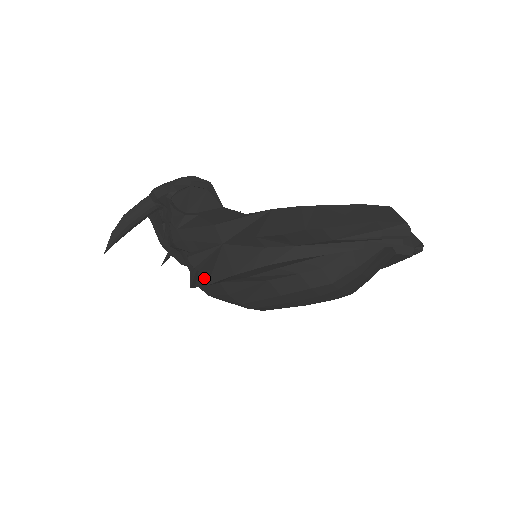
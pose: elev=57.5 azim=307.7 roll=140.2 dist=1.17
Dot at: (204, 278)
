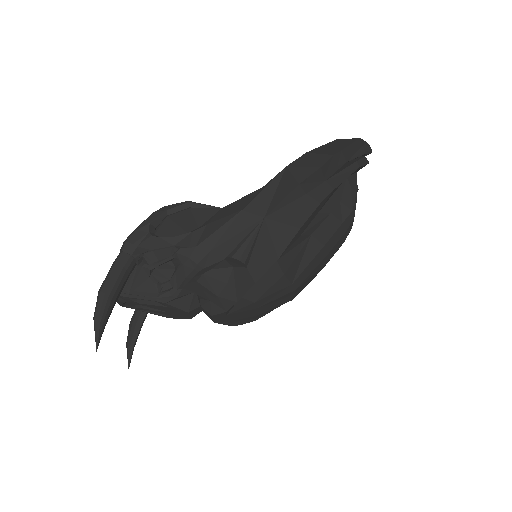
Dot at: (266, 260)
